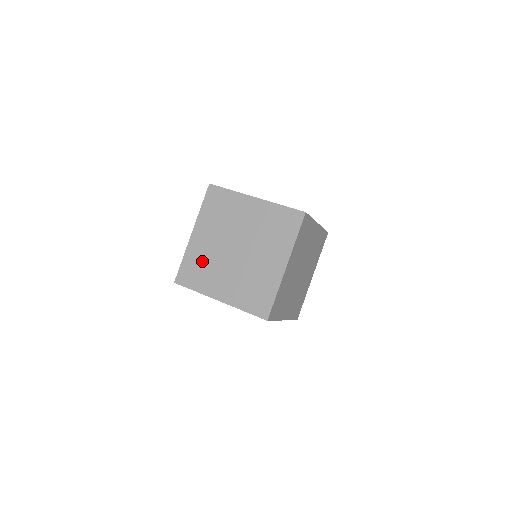
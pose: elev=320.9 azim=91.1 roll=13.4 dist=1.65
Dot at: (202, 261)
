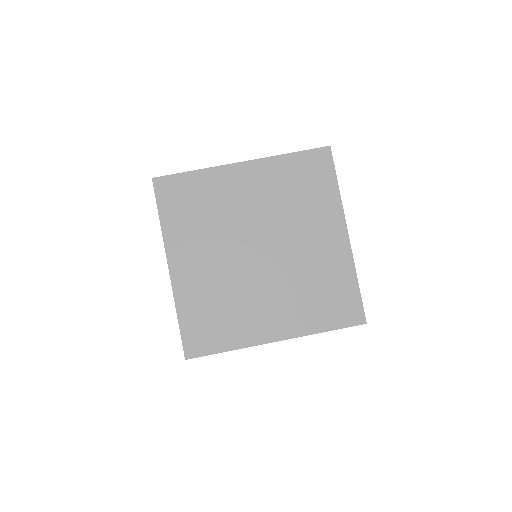
Dot at: (213, 300)
